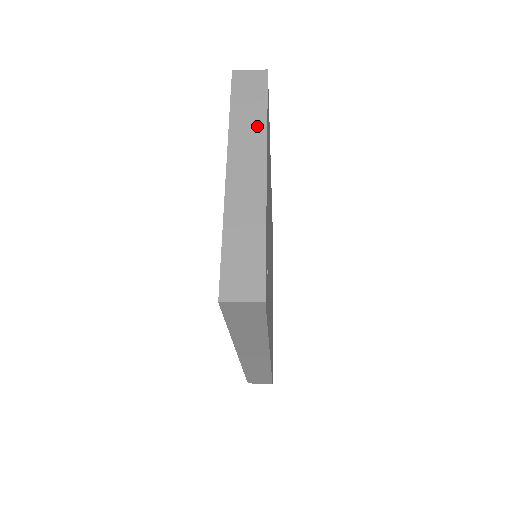
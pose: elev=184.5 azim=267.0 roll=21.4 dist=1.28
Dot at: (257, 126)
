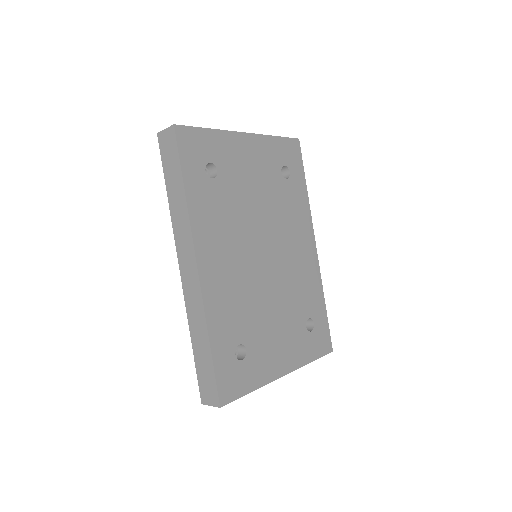
Dot at: occluded
